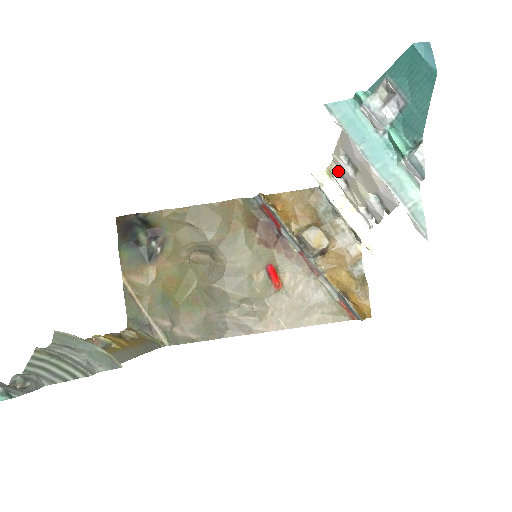
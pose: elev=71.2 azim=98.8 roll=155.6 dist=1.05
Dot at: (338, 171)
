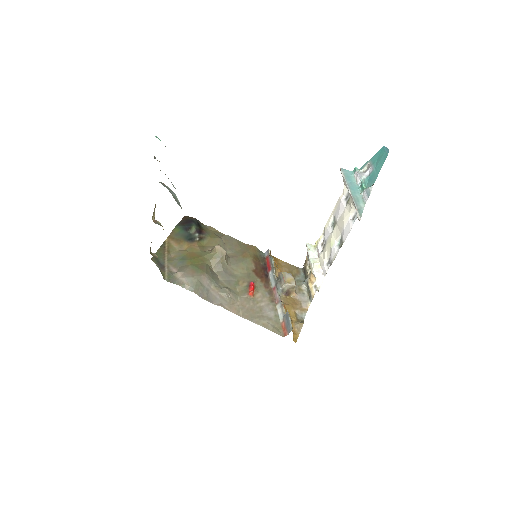
Dot at: (322, 242)
